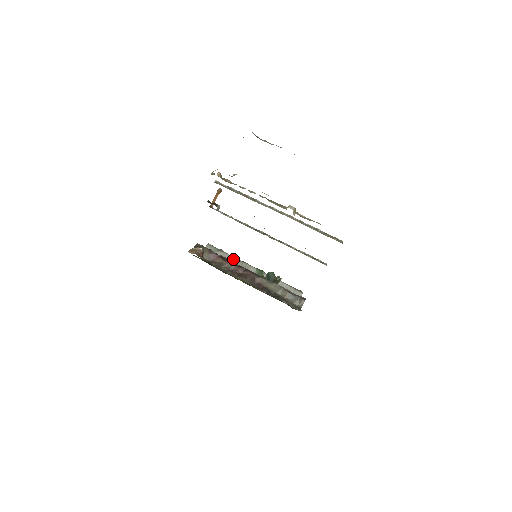
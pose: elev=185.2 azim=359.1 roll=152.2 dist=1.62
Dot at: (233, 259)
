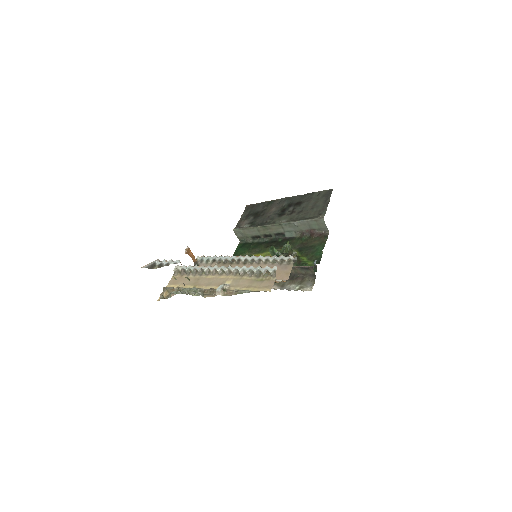
Dot at: (257, 229)
